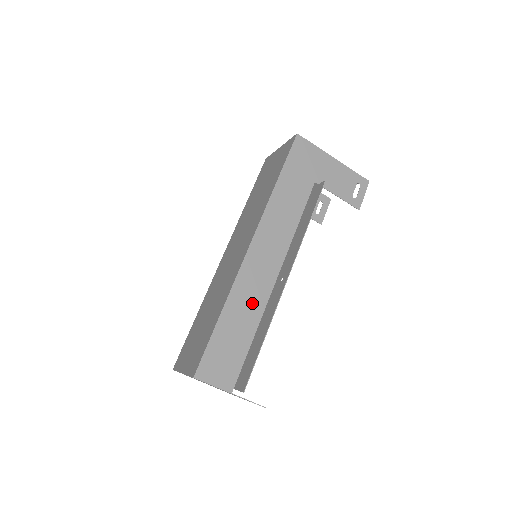
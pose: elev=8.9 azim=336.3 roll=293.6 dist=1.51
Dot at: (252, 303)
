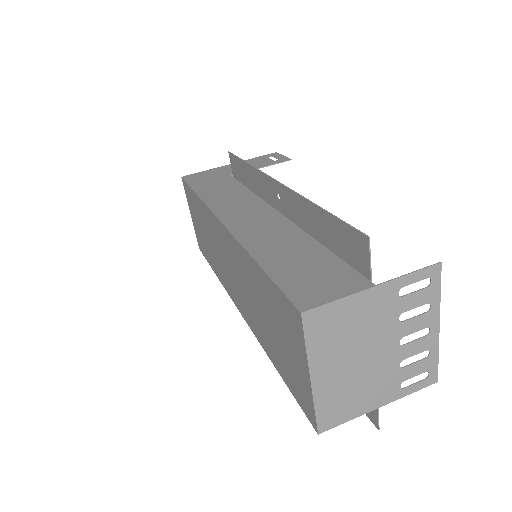
Dot at: (279, 235)
